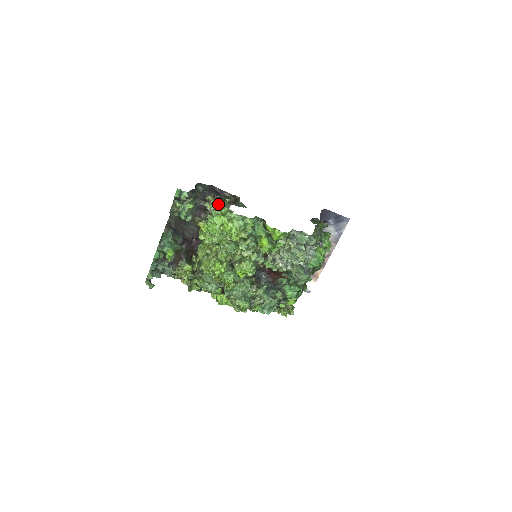
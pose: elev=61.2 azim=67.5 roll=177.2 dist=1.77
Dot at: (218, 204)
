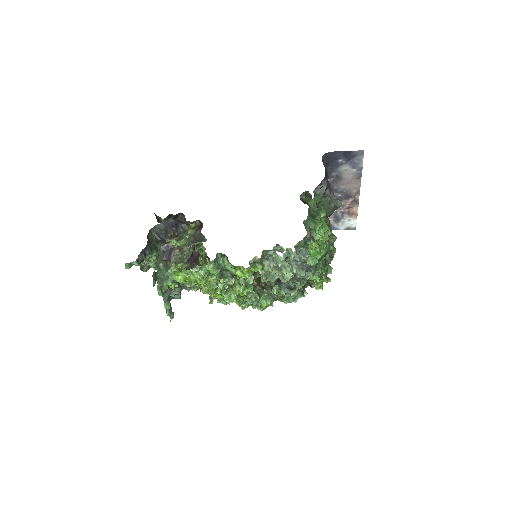
Dot at: (182, 238)
